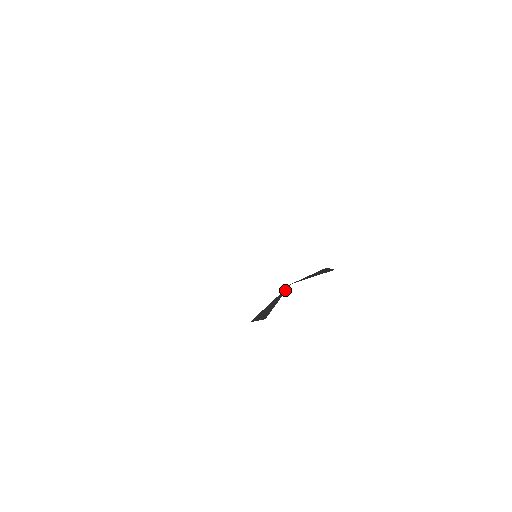
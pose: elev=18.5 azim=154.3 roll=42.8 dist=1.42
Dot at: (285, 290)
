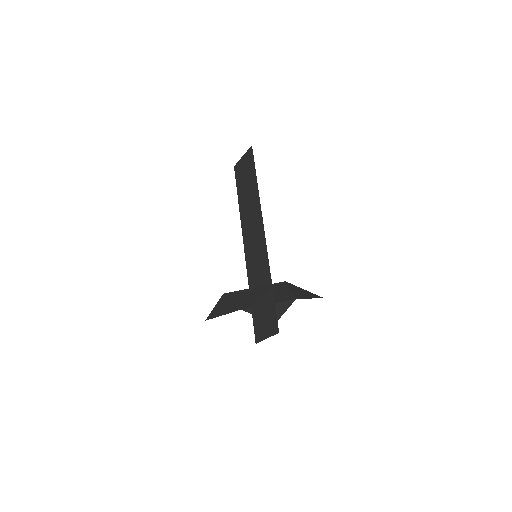
Dot at: (236, 310)
